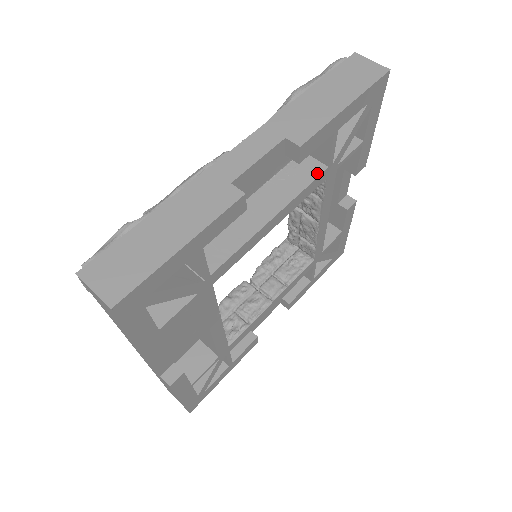
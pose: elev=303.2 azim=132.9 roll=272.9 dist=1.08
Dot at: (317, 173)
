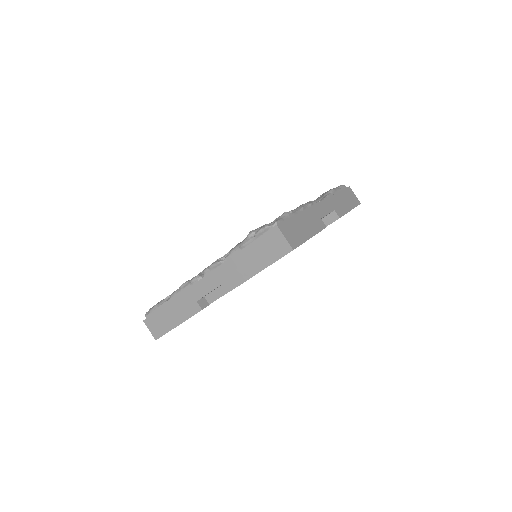
Dot at: occluded
